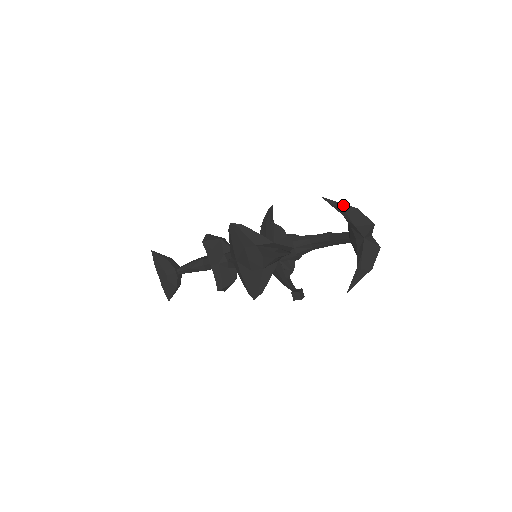
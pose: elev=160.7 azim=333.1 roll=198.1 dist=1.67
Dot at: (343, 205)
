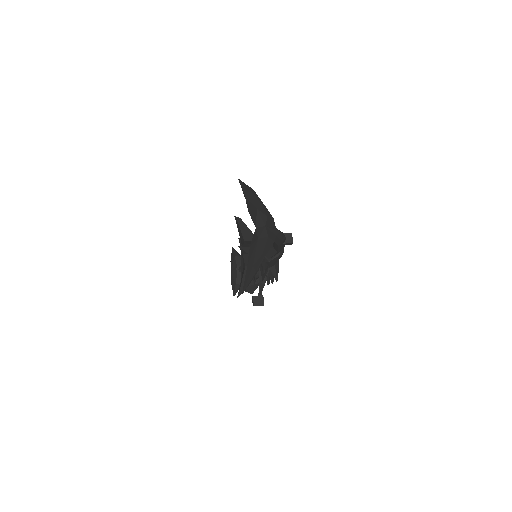
Dot at: (245, 187)
